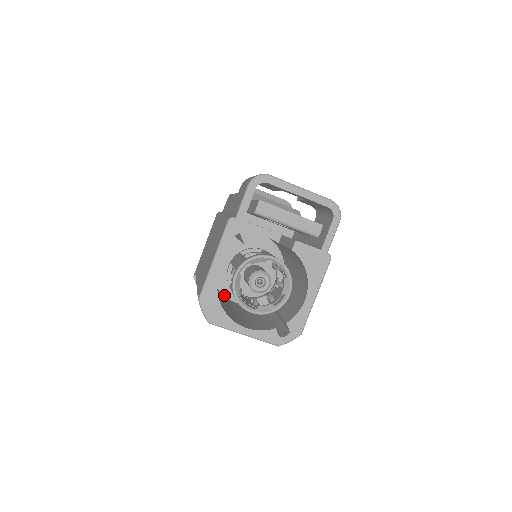
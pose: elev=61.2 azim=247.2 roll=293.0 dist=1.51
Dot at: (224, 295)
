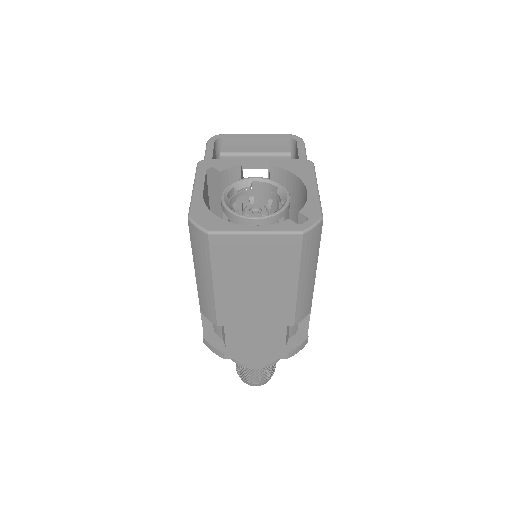
Dot at: occluded
